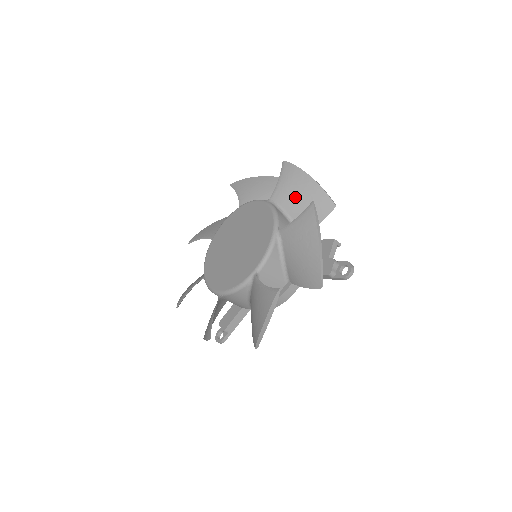
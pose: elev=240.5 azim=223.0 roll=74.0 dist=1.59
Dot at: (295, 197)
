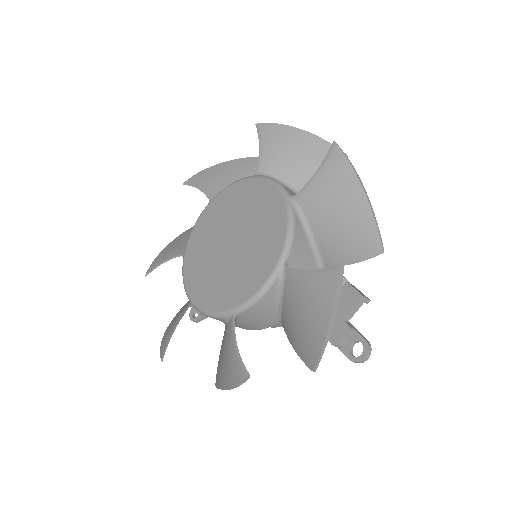
Dot at: (330, 213)
